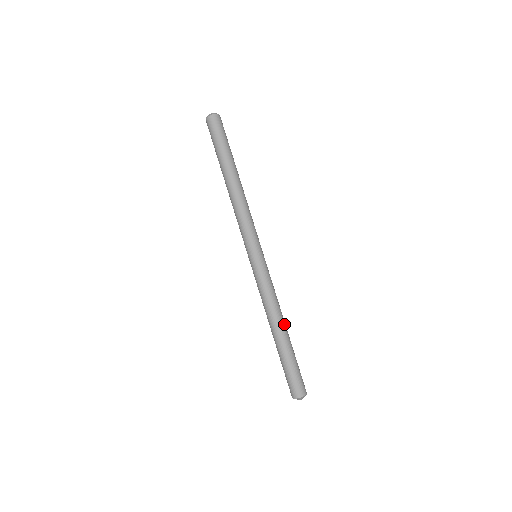
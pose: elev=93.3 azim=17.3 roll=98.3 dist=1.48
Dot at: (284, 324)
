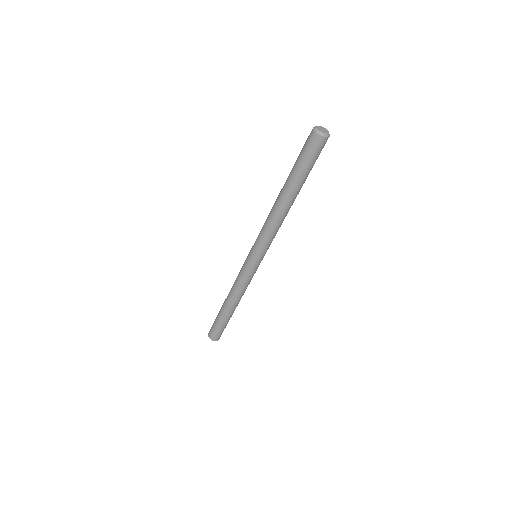
Dot at: occluded
